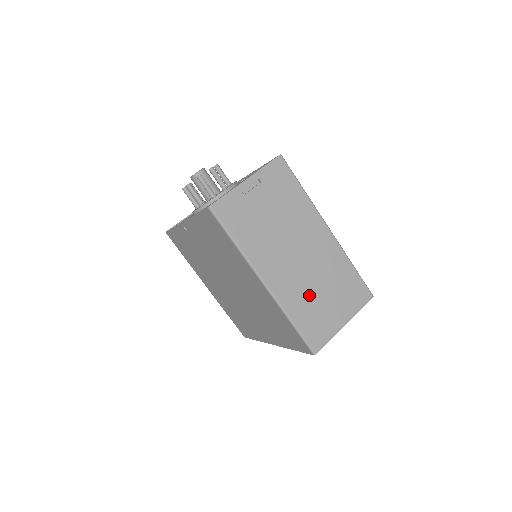
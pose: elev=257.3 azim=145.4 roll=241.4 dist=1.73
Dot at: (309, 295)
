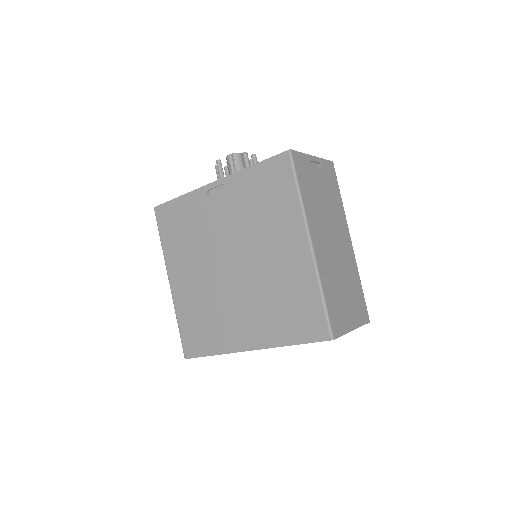
Dot at: (336, 281)
